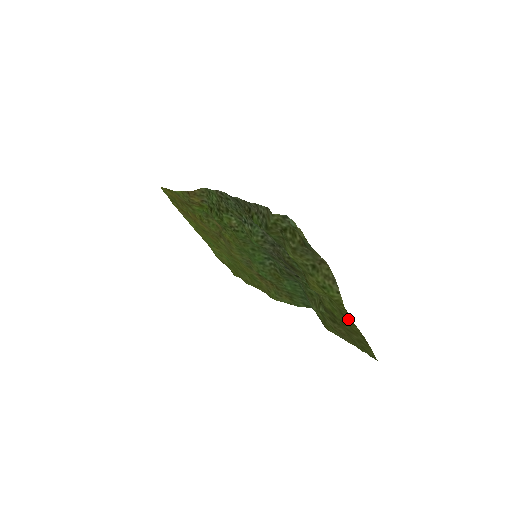
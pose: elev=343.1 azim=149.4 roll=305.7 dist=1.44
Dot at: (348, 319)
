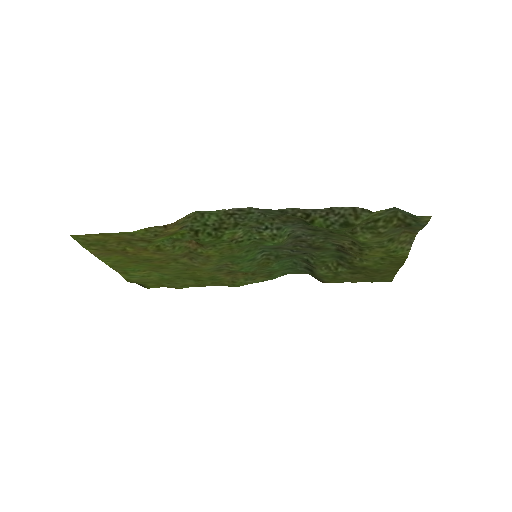
Dot at: (395, 265)
